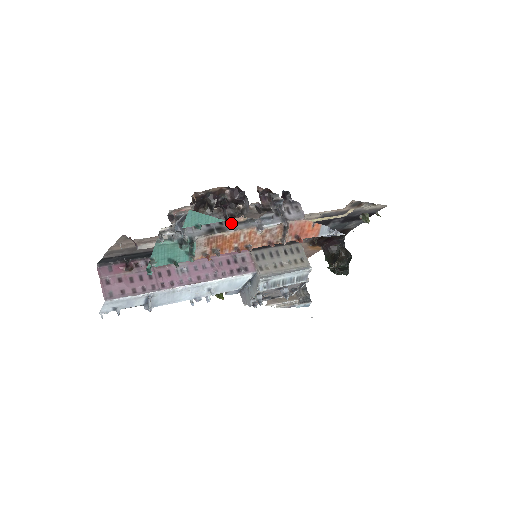
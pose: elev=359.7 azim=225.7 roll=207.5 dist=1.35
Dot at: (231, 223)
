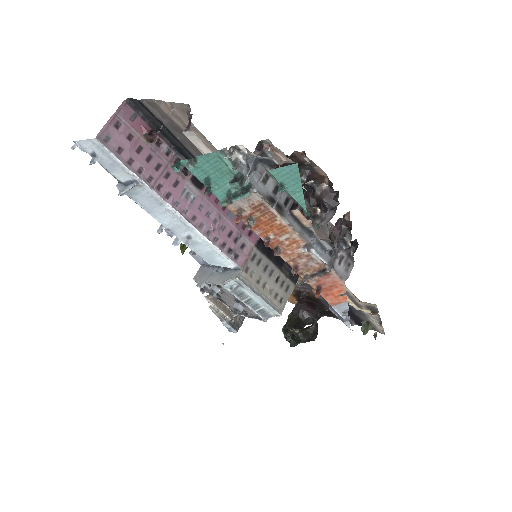
Dot at: (294, 215)
